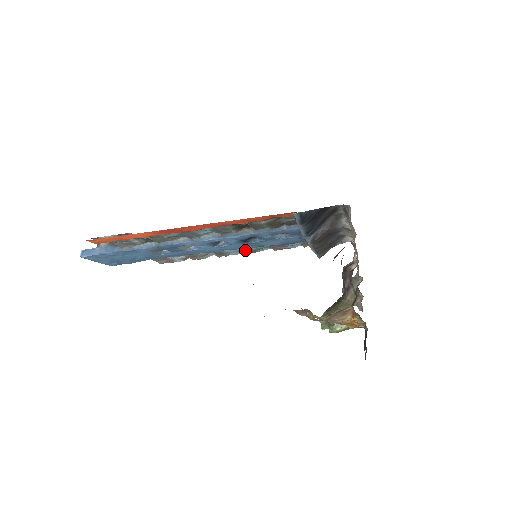
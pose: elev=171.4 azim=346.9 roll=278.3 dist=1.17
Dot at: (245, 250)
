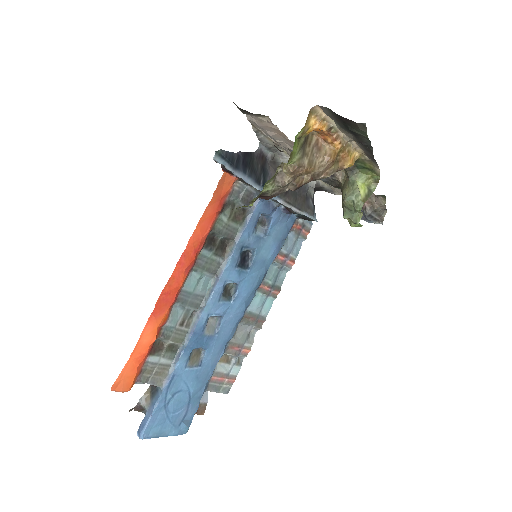
Dot at: (267, 292)
